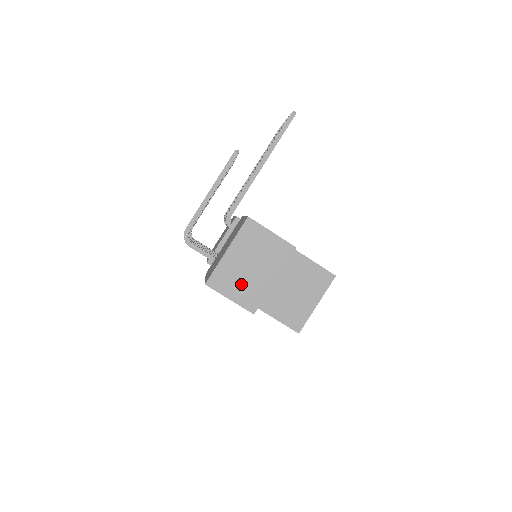
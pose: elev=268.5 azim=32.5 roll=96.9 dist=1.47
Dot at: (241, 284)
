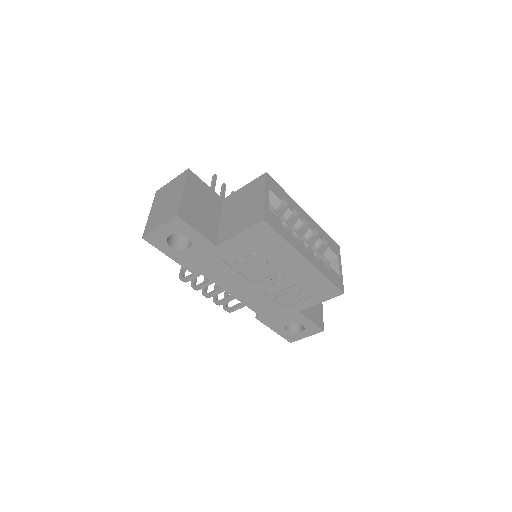
Dot at: (163, 215)
